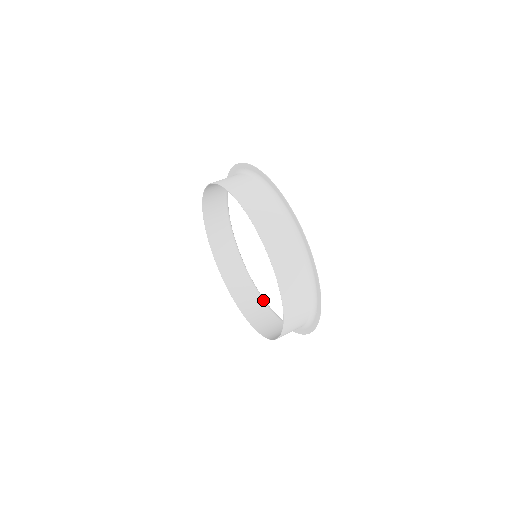
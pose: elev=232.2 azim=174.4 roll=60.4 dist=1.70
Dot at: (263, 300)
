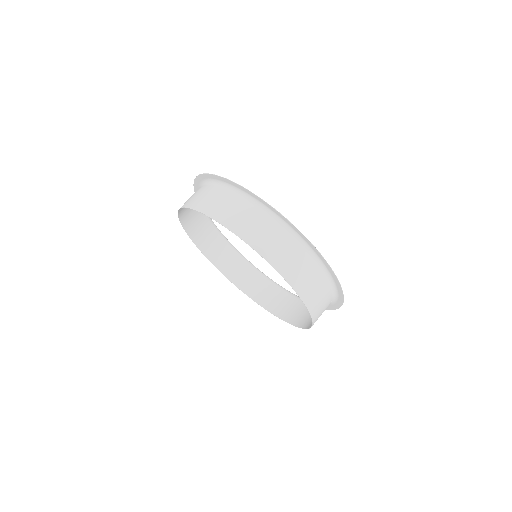
Dot at: (241, 257)
